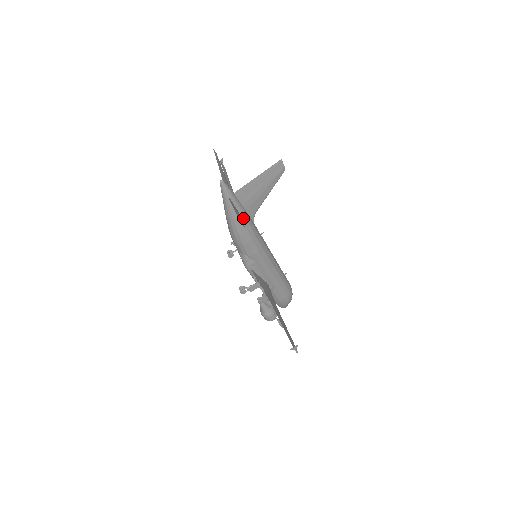
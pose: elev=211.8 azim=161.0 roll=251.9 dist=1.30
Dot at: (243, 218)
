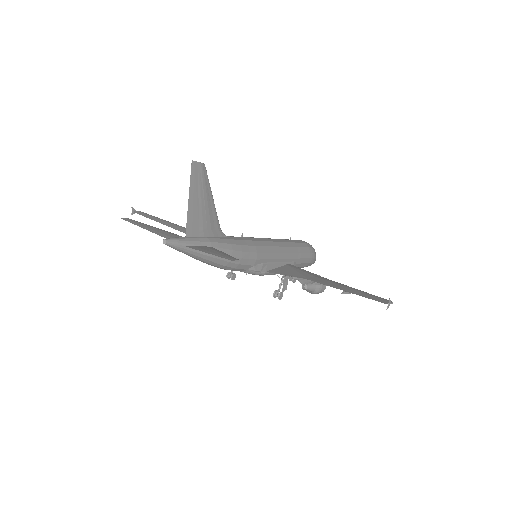
Dot at: (216, 246)
